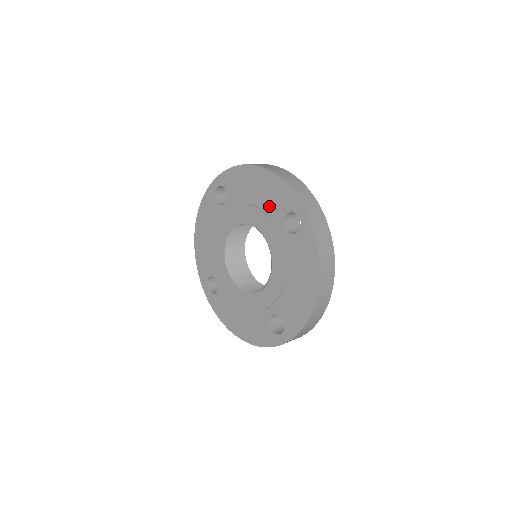
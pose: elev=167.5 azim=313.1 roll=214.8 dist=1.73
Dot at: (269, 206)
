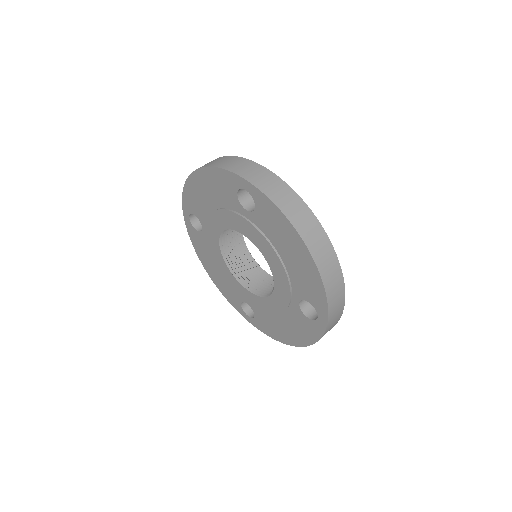
Dot at: (295, 278)
